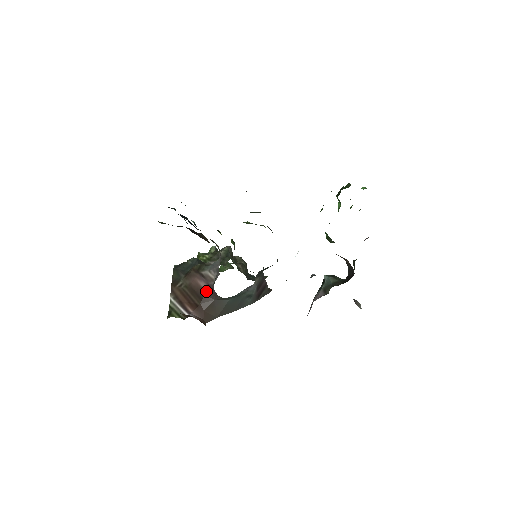
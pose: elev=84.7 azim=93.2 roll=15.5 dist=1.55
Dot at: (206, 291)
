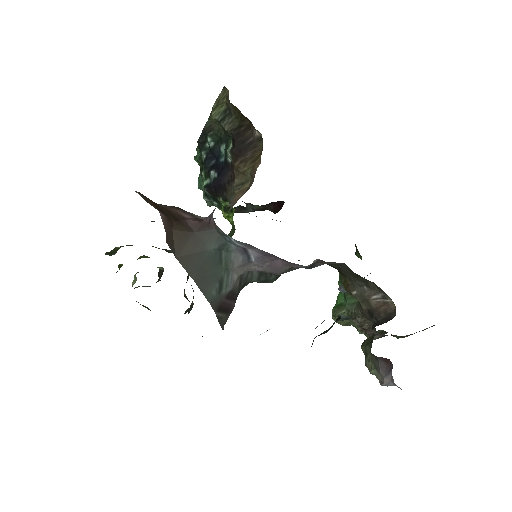
Dot at: (189, 219)
